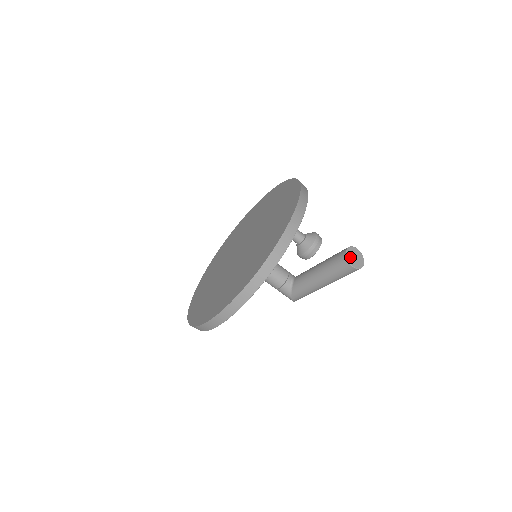
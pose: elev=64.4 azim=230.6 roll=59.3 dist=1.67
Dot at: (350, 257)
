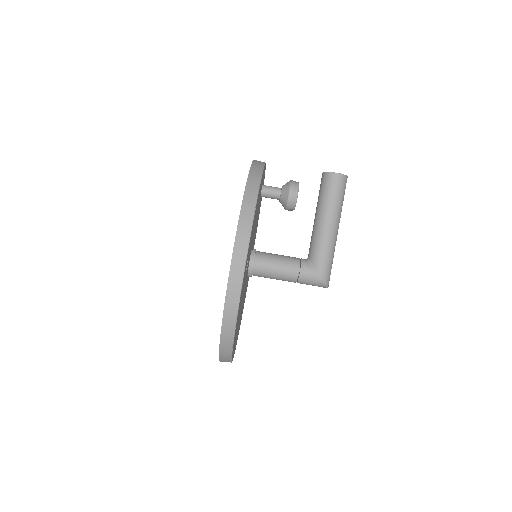
Dot at: occluded
